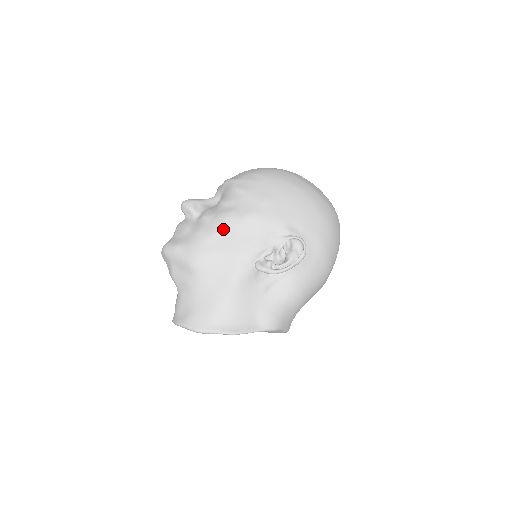
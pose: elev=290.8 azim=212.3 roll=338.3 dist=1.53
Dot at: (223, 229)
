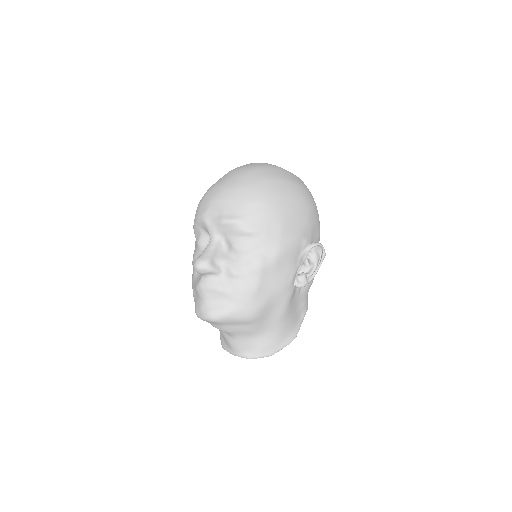
Dot at: (263, 278)
